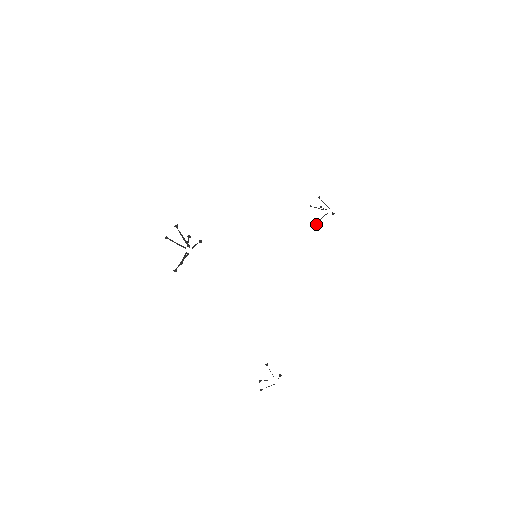
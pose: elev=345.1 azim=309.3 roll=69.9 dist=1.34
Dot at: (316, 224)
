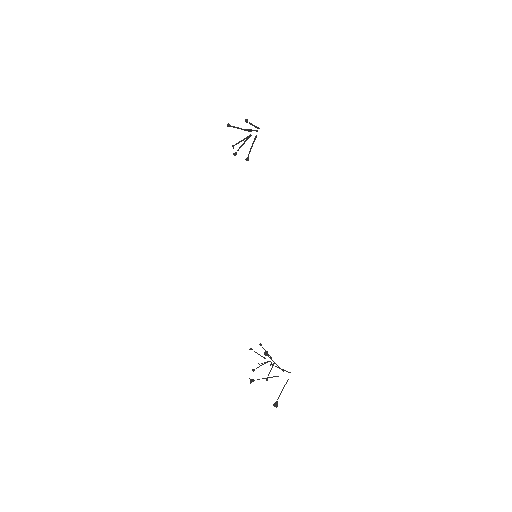
Dot at: (258, 363)
